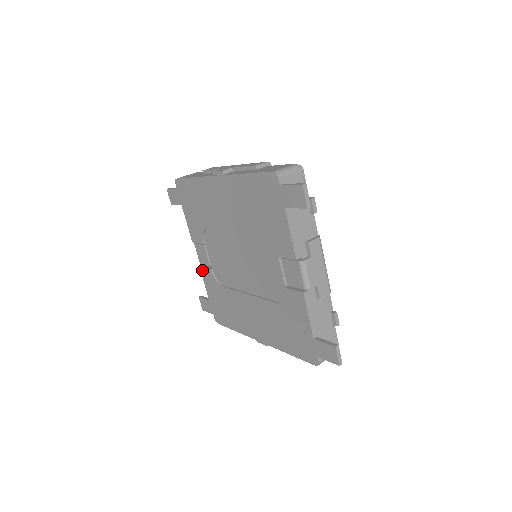
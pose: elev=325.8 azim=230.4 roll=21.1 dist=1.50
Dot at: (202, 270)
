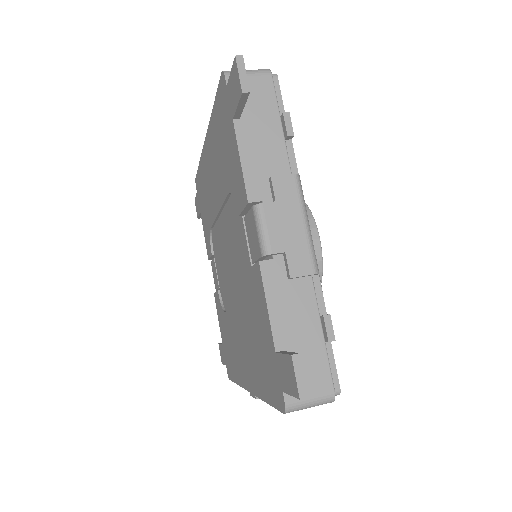
Dot at: (215, 297)
